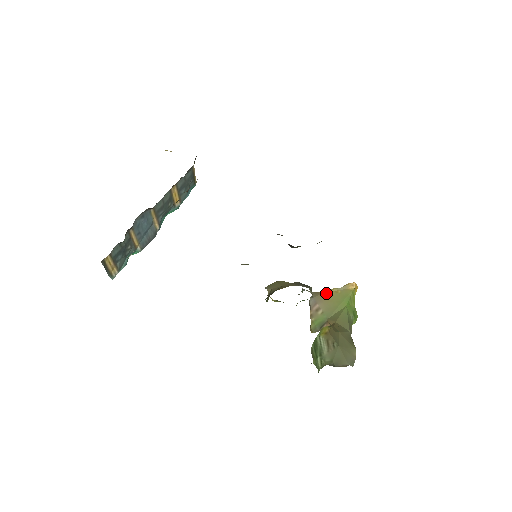
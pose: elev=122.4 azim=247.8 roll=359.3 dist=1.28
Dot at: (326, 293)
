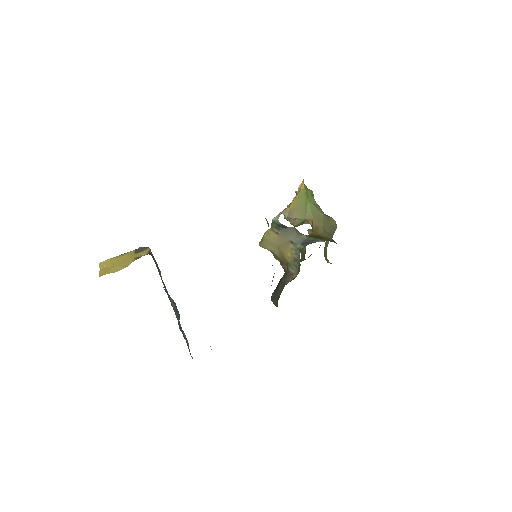
Dot at: (291, 206)
